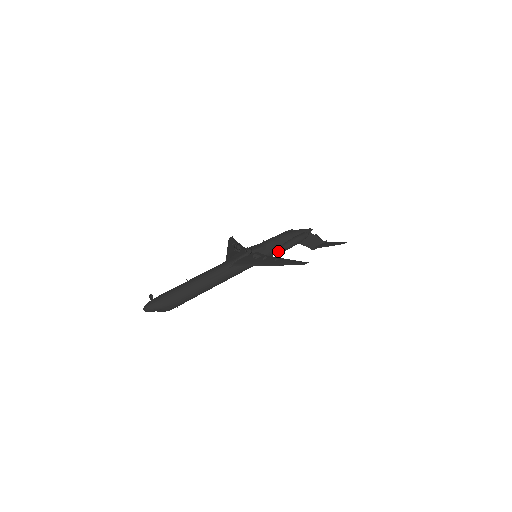
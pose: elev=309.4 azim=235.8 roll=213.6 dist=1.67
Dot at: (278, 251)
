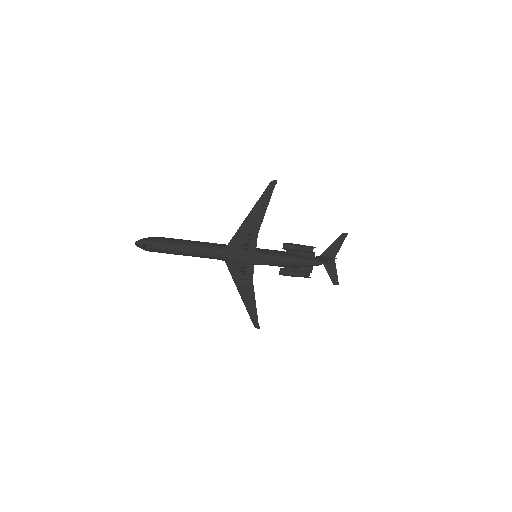
Dot at: occluded
